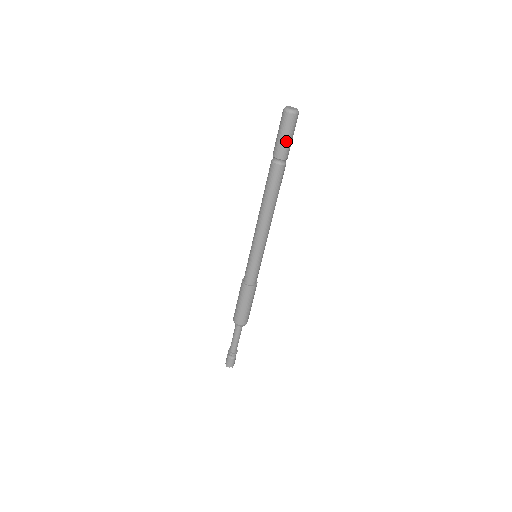
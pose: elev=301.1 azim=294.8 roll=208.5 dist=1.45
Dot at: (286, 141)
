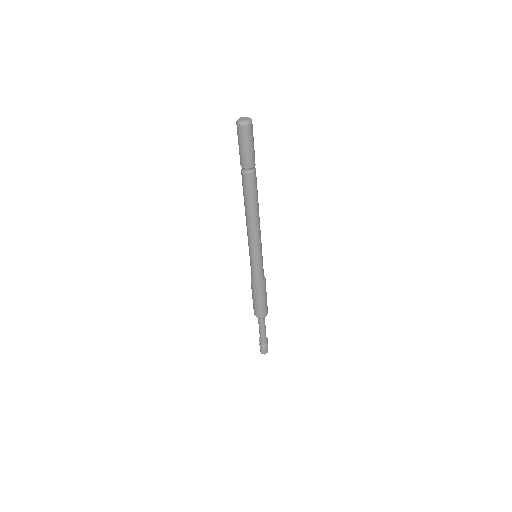
Dot at: (248, 151)
